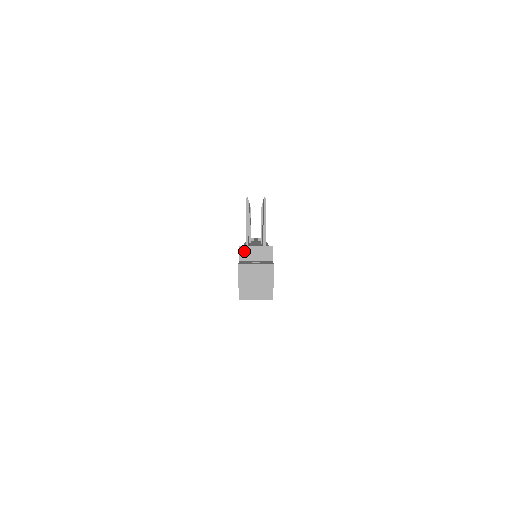
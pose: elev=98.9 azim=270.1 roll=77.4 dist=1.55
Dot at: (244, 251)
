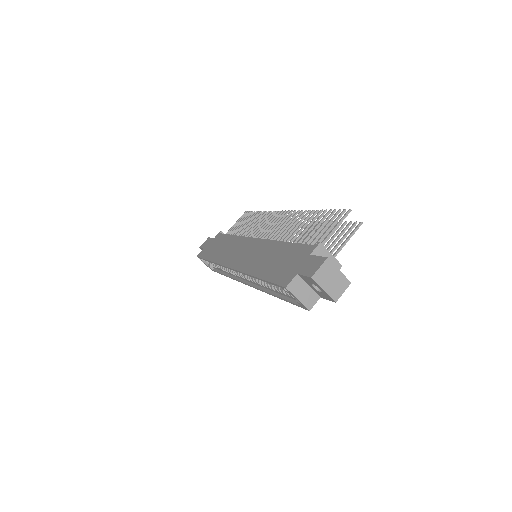
Dot at: (320, 249)
